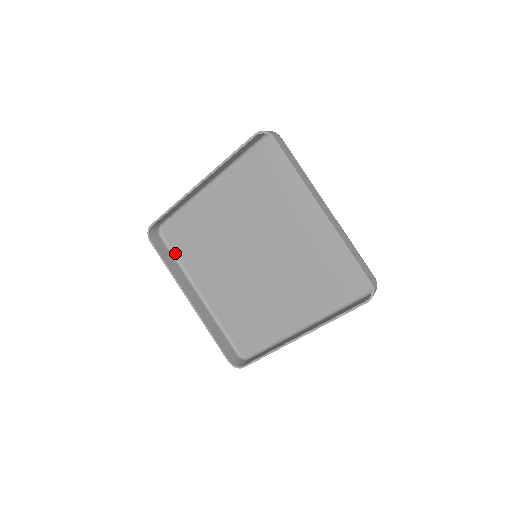
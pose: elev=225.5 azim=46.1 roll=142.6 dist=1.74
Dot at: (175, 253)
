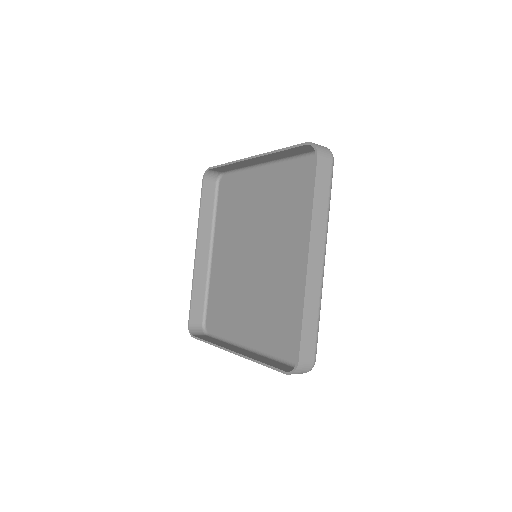
Dot at: (220, 336)
